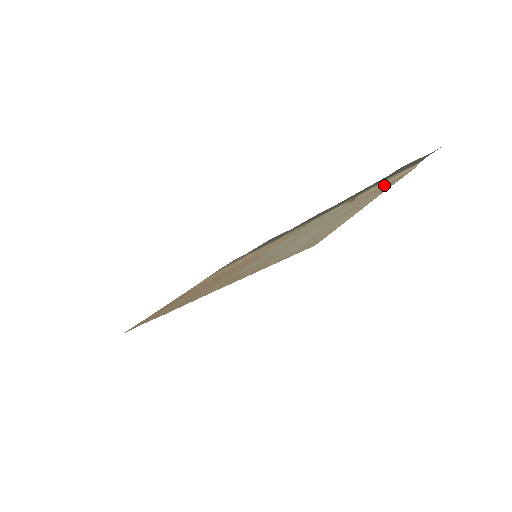
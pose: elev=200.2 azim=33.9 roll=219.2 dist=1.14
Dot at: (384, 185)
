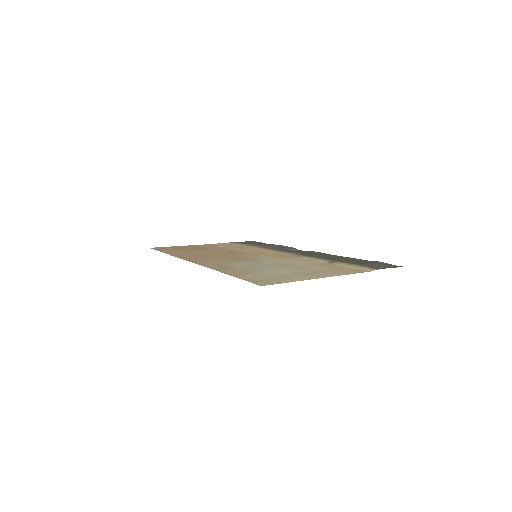
Dot at: (348, 269)
